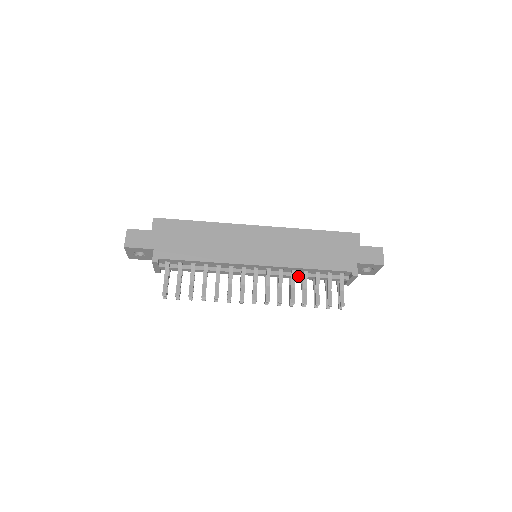
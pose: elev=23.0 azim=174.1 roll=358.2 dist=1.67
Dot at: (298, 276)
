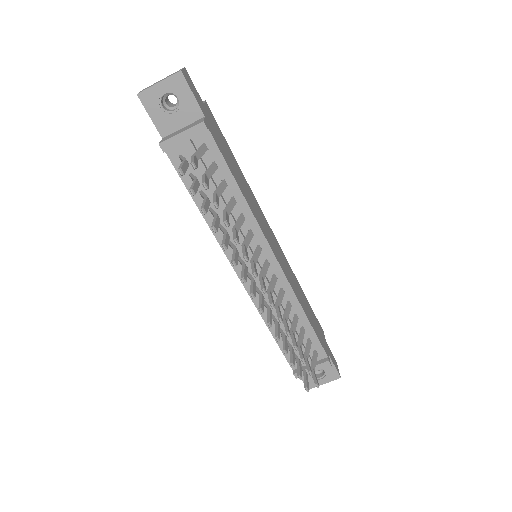
Dot at: occluded
